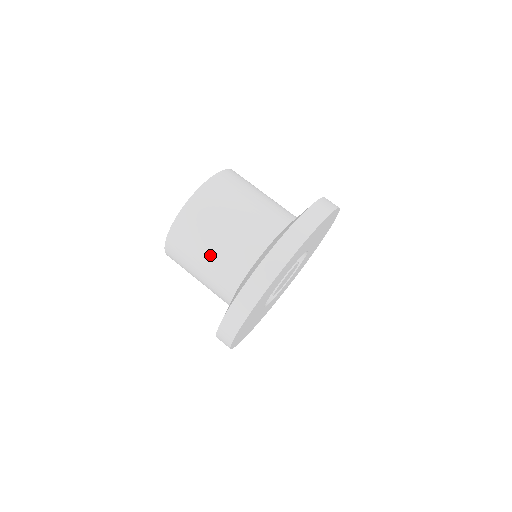
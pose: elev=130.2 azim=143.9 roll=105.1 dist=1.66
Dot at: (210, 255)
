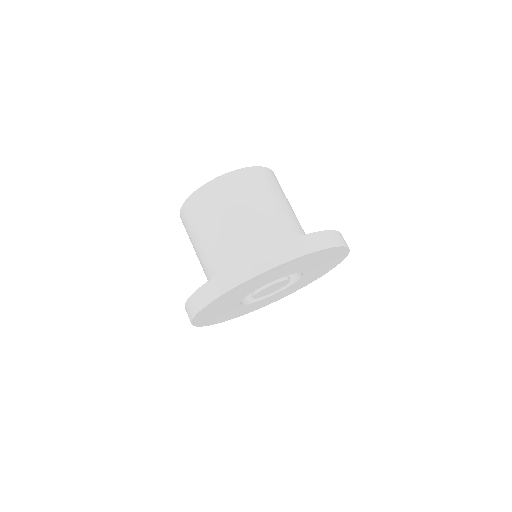
Dot at: (197, 250)
